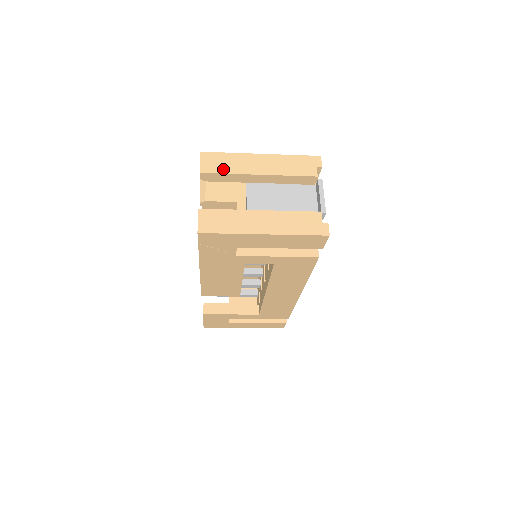
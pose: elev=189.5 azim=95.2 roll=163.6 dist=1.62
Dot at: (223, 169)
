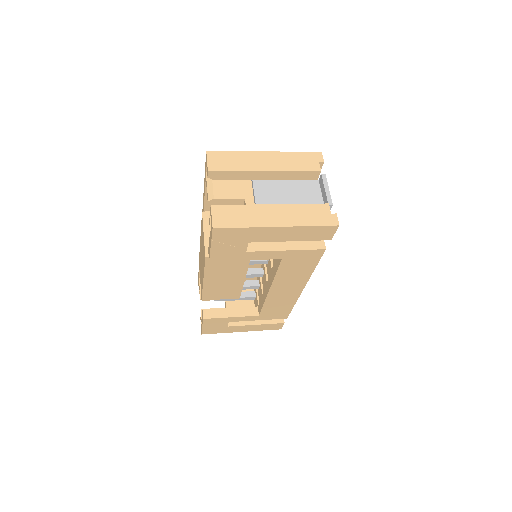
Dot at: (230, 167)
